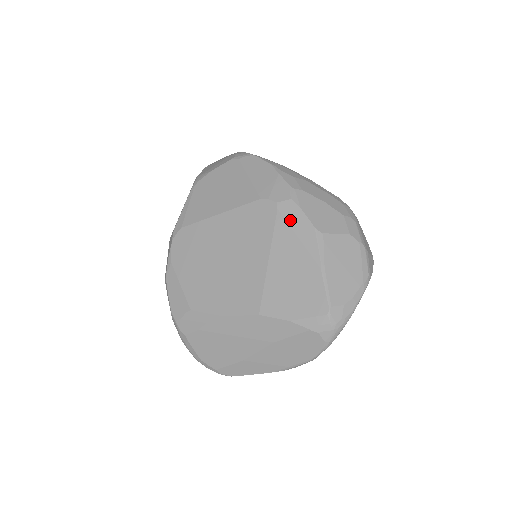
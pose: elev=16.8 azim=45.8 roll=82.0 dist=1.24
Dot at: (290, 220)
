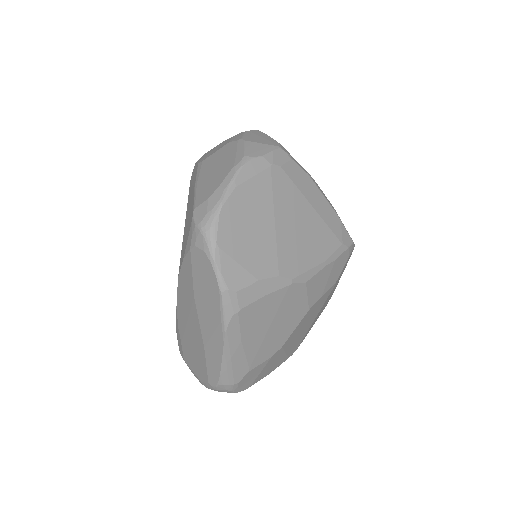
Dot at: (192, 179)
